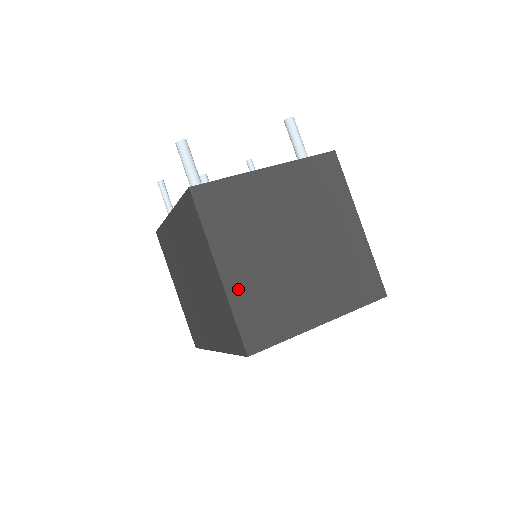
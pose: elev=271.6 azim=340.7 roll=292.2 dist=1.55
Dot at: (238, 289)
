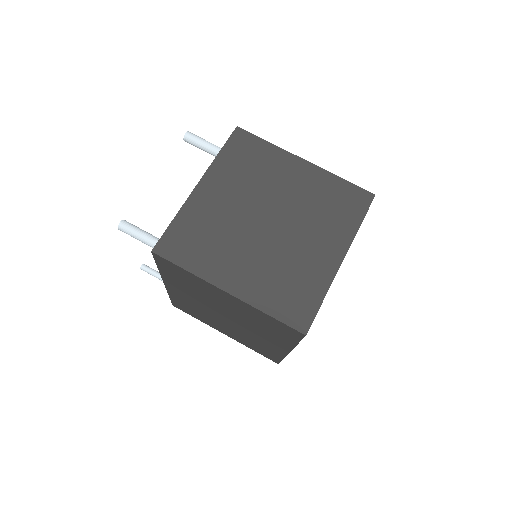
Dot at: (253, 292)
